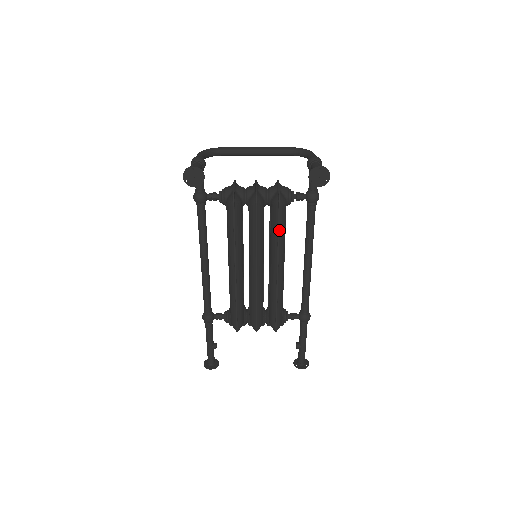
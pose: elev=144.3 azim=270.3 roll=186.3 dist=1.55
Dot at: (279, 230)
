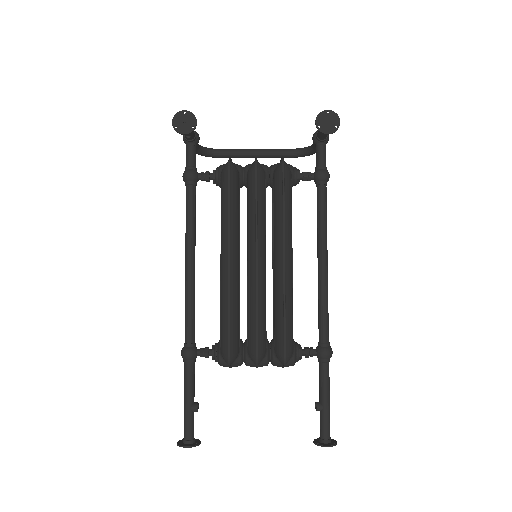
Dot at: (284, 201)
